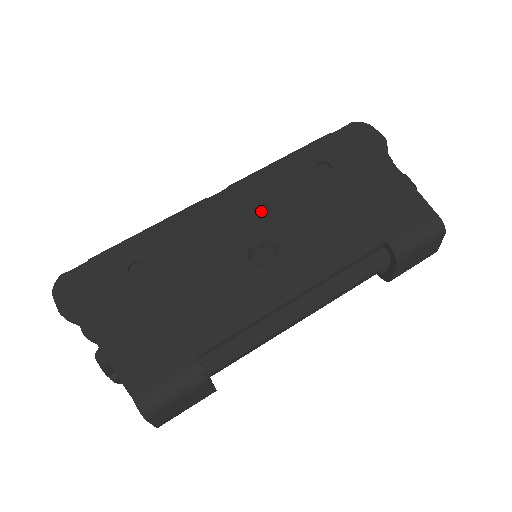
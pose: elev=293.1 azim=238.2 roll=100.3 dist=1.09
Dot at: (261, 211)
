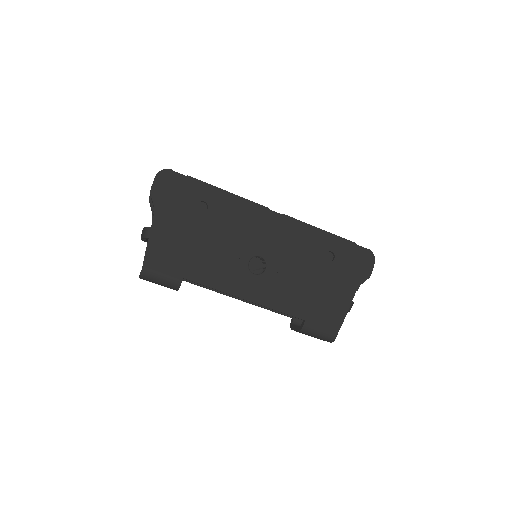
Dot at: (280, 245)
